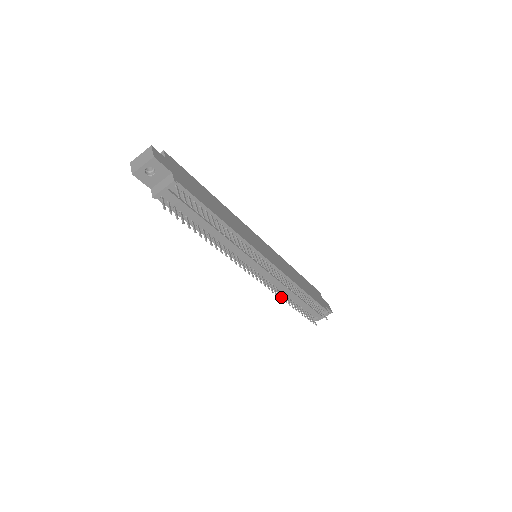
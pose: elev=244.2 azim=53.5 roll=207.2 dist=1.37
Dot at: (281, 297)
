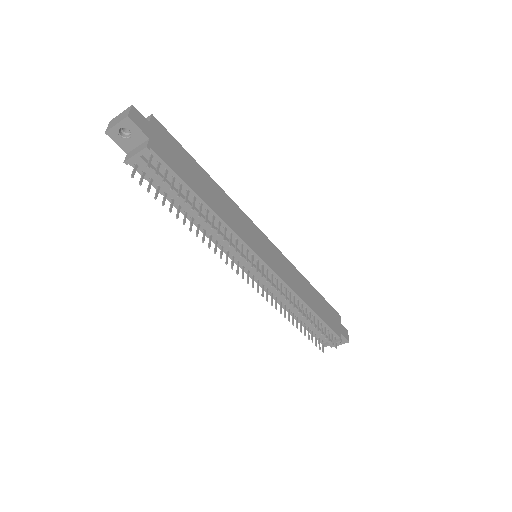
Dot at: occluded
